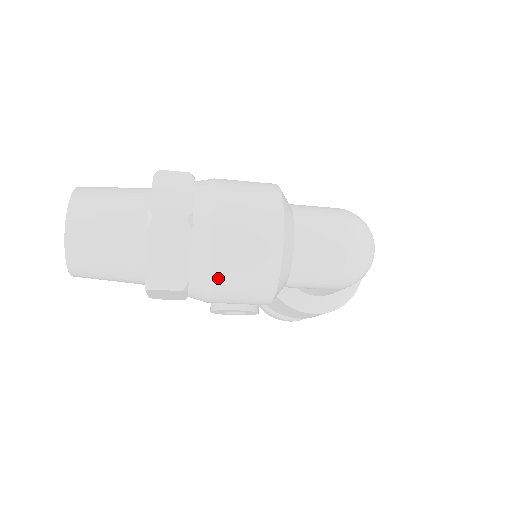
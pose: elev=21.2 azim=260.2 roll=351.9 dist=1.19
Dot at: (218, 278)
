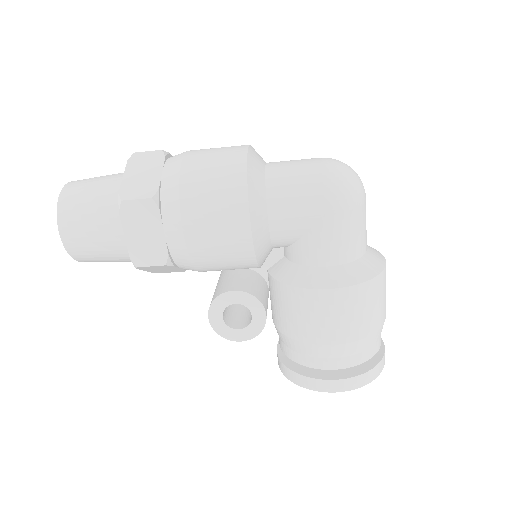
Dot at: (186, 182)
